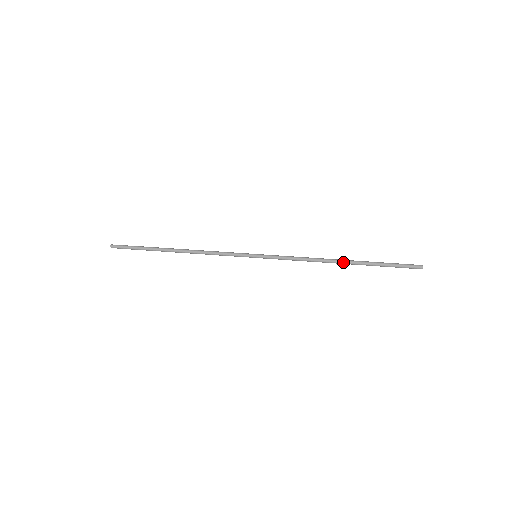
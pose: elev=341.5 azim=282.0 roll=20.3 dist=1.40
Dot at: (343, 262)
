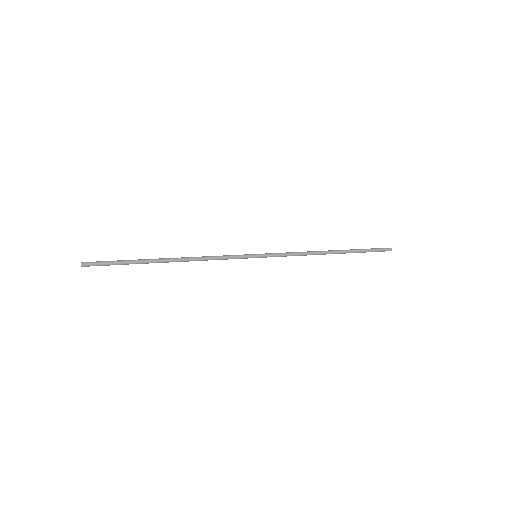
Dot at: (334, 252)
